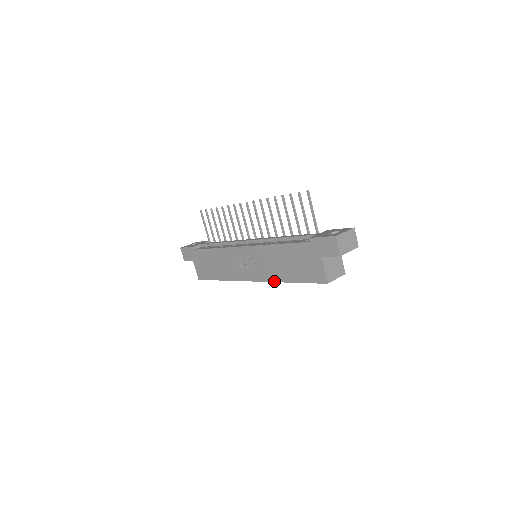
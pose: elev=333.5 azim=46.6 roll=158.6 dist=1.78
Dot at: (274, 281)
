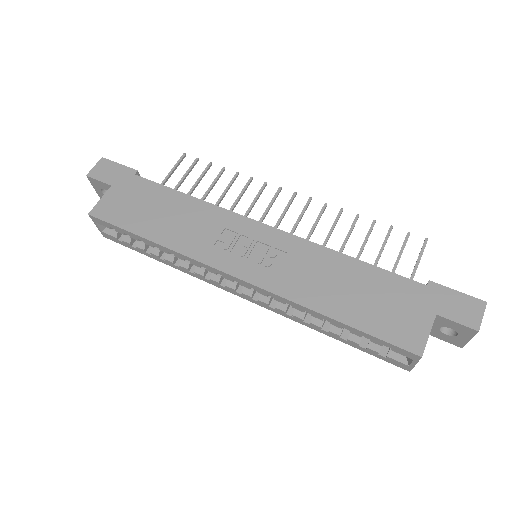
Dot at: (294, 300)
